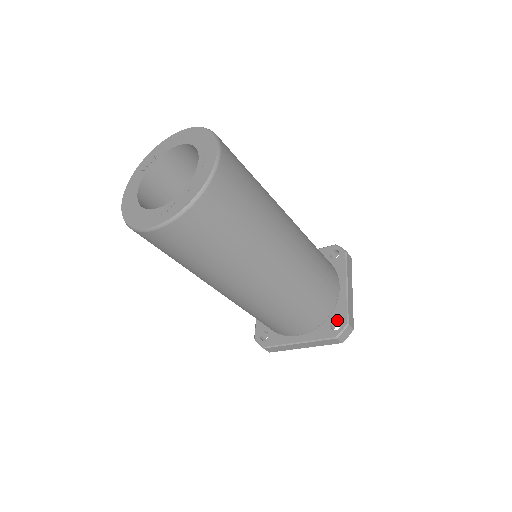
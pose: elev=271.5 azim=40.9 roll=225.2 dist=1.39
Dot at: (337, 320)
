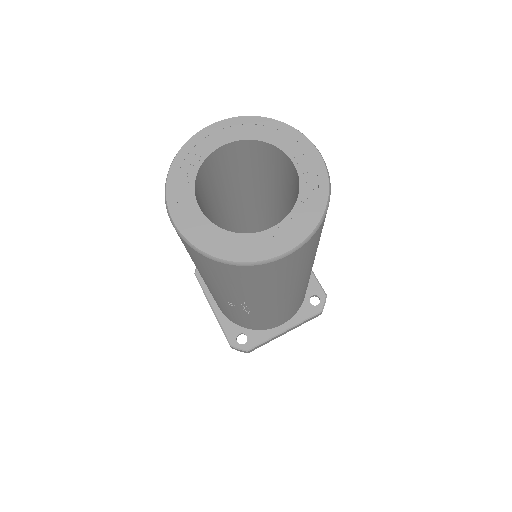
Dot at: (314, 295)
